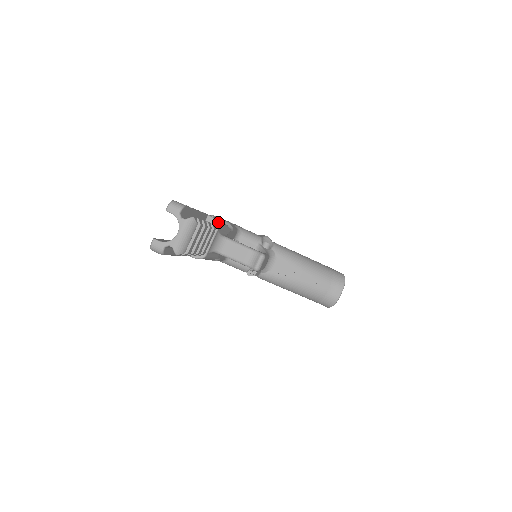
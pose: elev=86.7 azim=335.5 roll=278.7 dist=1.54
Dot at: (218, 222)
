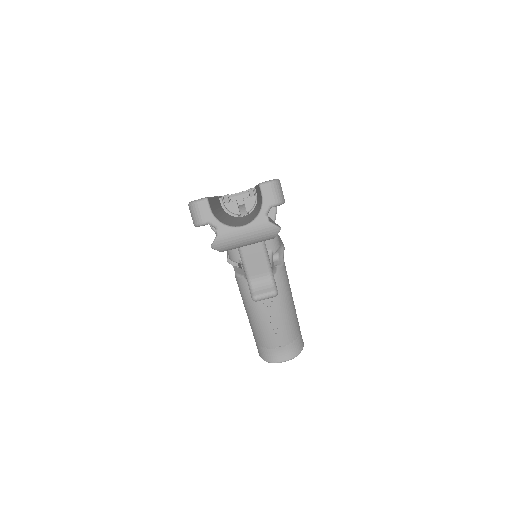
Dot at: occluded
